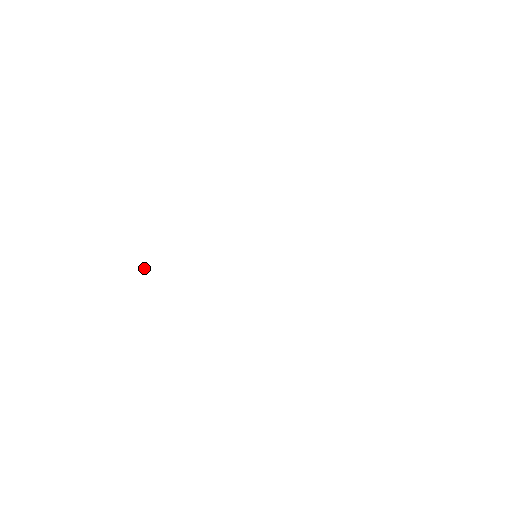
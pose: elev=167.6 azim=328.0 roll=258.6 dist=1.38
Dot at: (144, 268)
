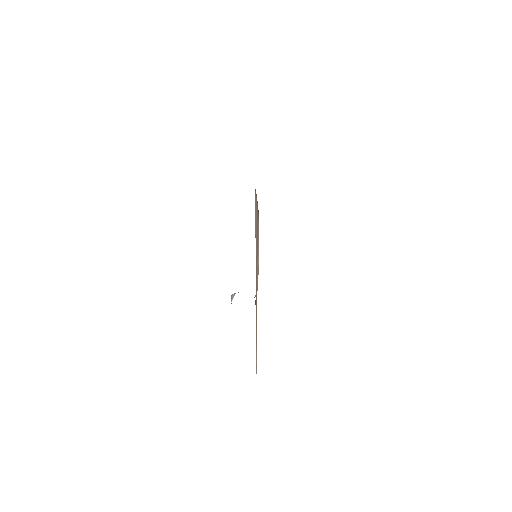
Dot at: occluded
